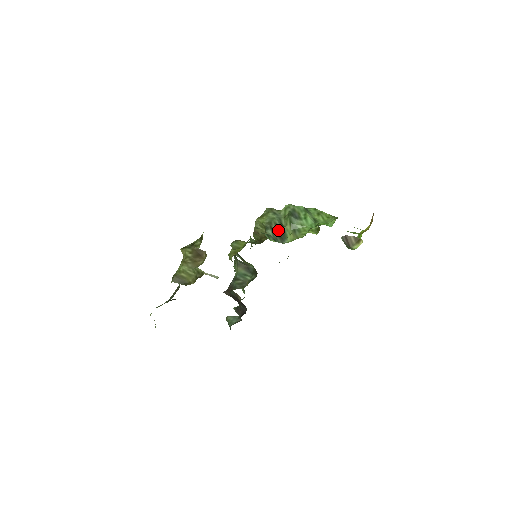
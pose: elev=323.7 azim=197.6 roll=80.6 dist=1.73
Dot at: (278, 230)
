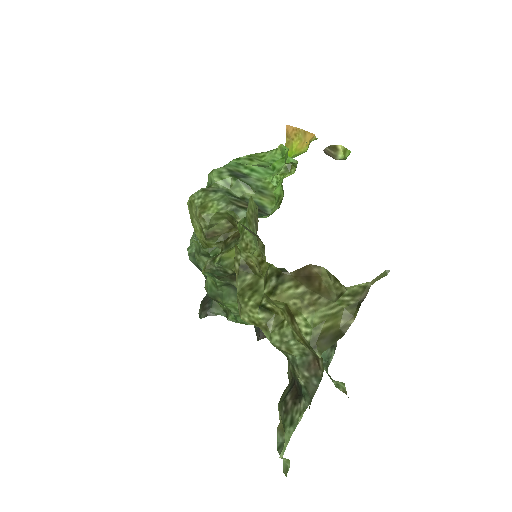
Dot at: (246, 204)
